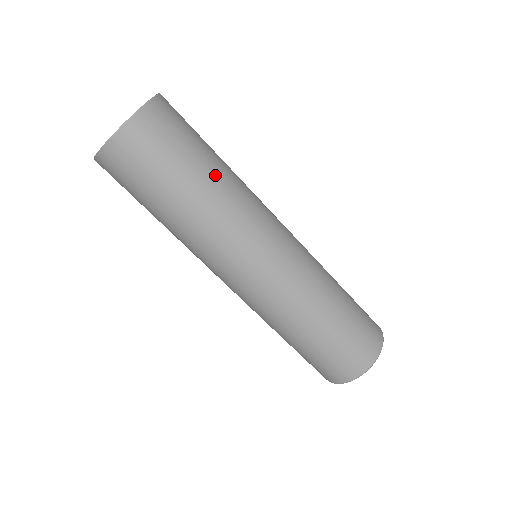
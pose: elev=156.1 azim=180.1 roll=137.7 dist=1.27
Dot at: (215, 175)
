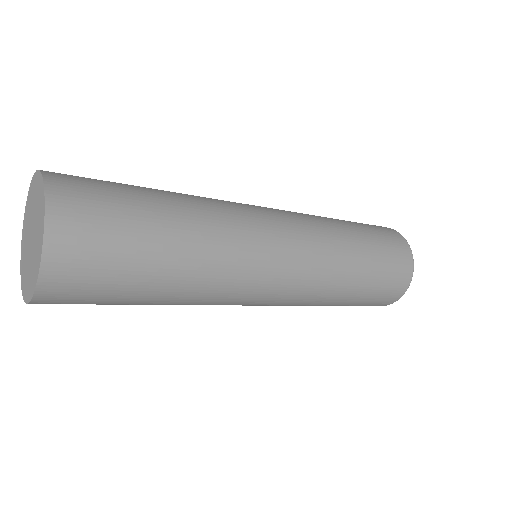
Dot at: (172, 197)
